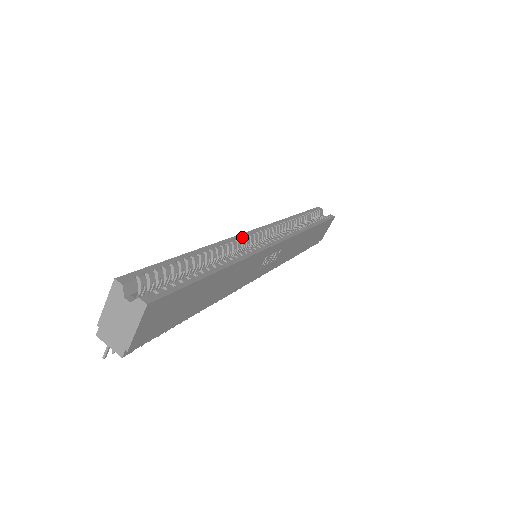
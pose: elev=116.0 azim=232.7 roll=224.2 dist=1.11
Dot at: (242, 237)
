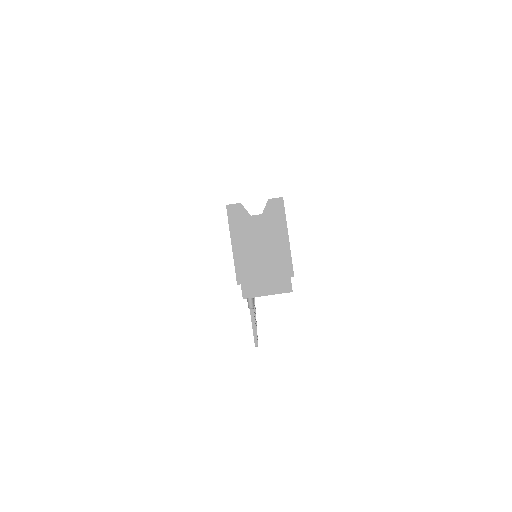
Dot at: occluded
